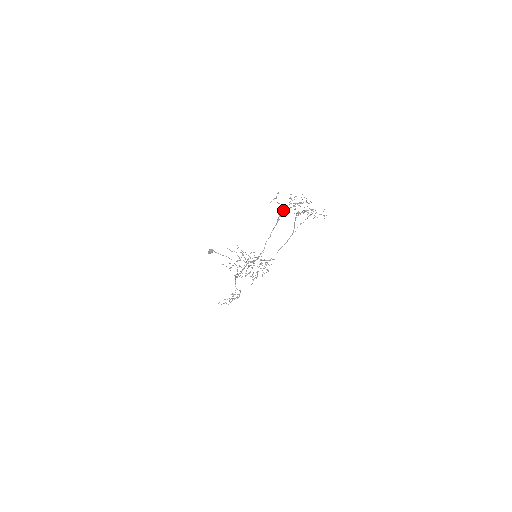
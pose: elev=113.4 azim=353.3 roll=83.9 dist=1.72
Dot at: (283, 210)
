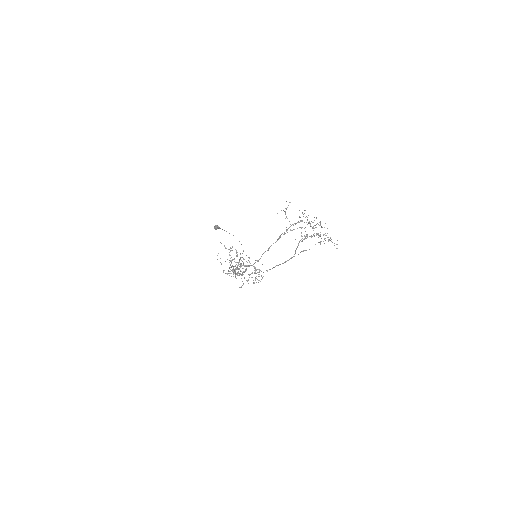
Dot at: (288, 228)
